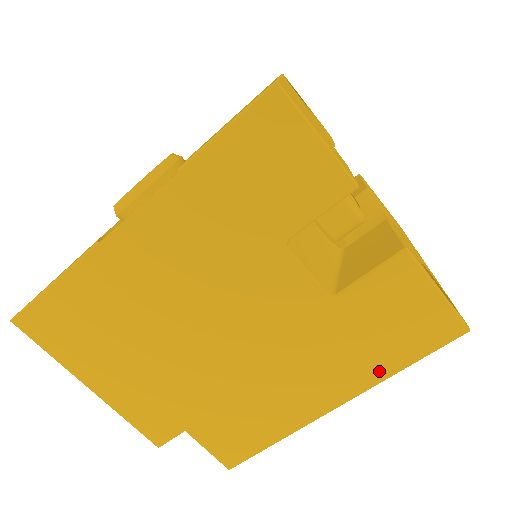
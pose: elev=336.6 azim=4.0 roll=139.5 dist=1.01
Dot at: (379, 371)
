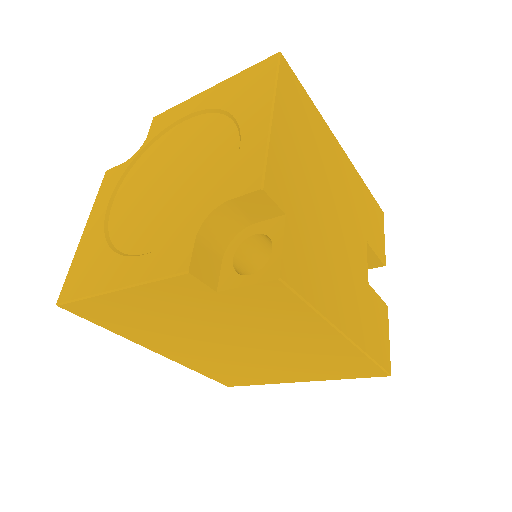
Dot at: (366, 344)
